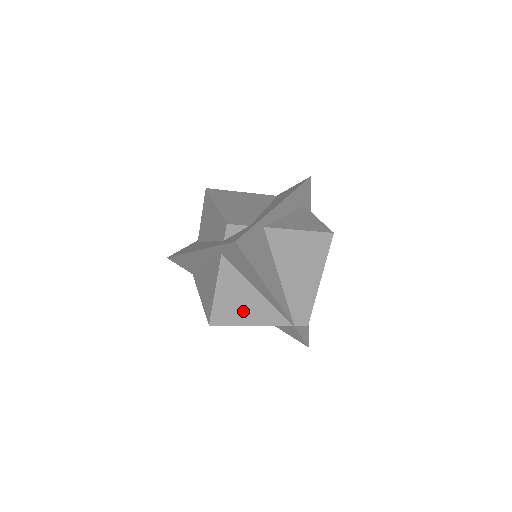
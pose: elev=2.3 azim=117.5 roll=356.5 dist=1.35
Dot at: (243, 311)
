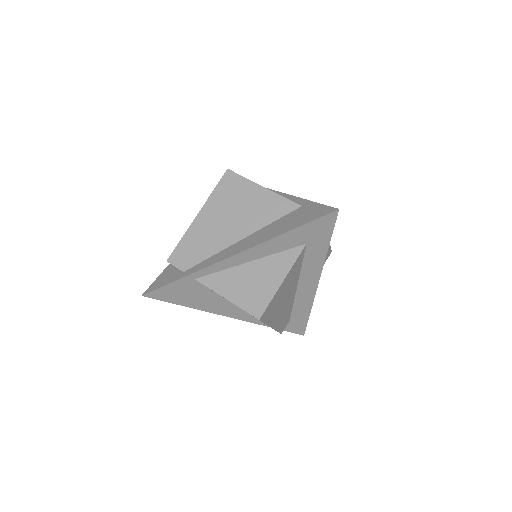
Dot at: occluded
